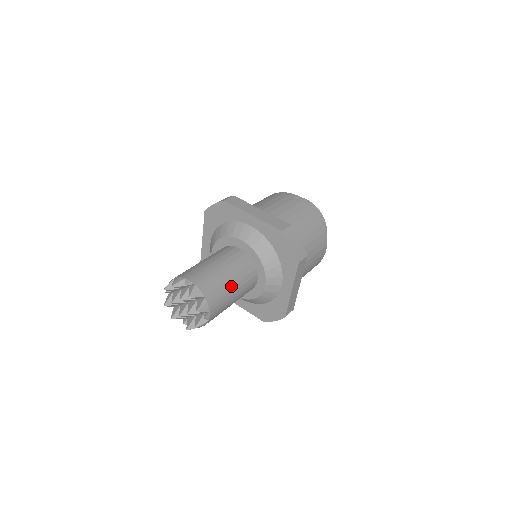
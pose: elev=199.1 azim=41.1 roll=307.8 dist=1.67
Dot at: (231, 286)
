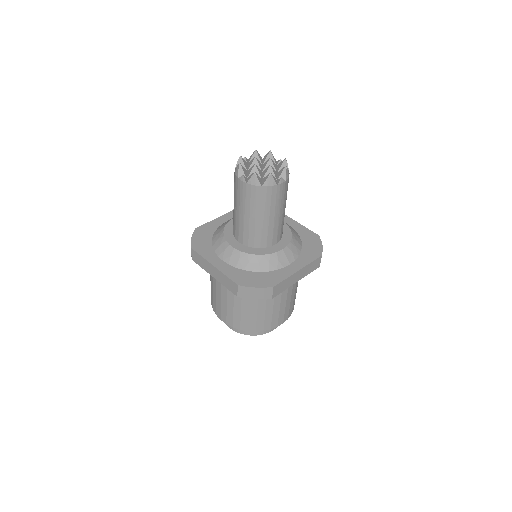
Dot at: (285, 206)
